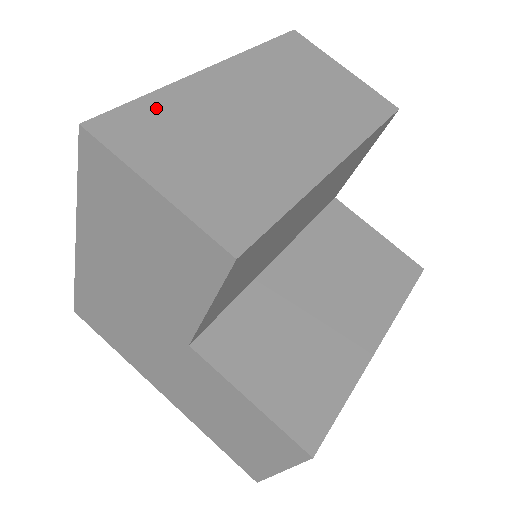
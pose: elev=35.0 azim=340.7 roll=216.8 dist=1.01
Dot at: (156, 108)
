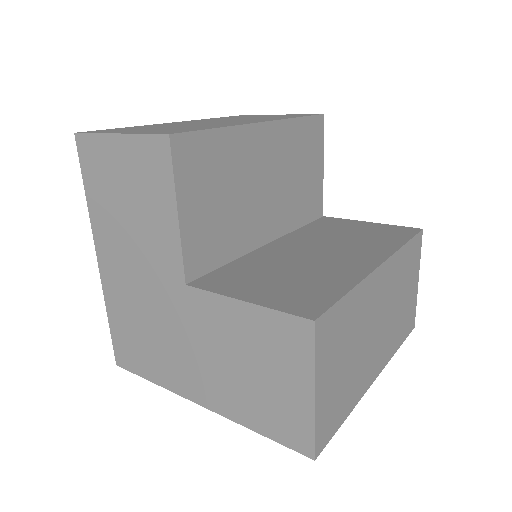
Dot at: (128, 128)
